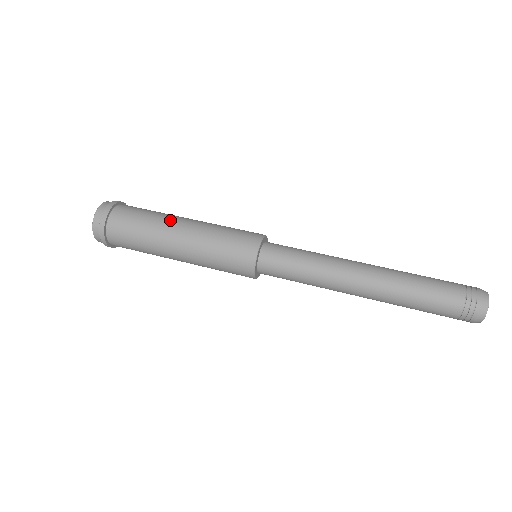
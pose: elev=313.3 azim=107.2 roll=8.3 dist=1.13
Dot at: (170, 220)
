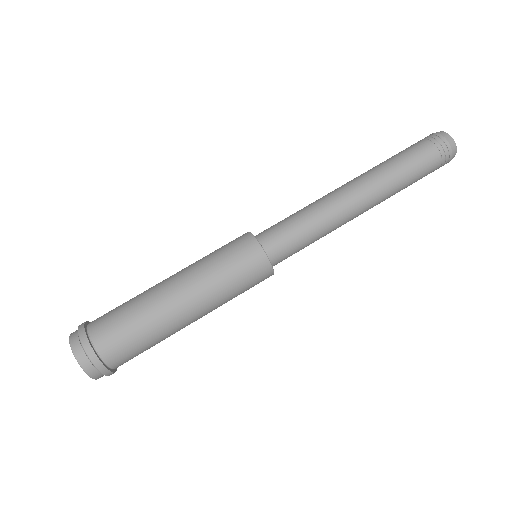
Dot at: (155, 292)
